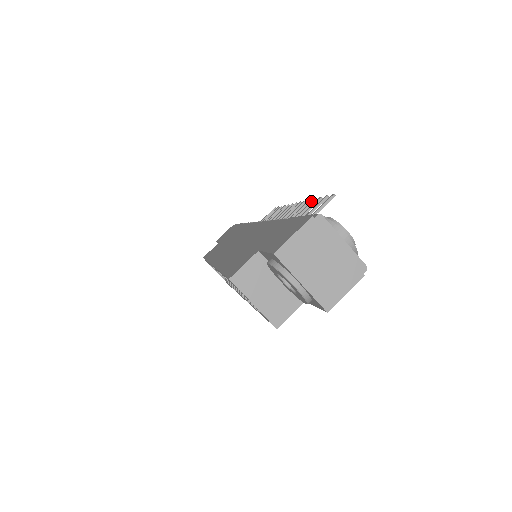
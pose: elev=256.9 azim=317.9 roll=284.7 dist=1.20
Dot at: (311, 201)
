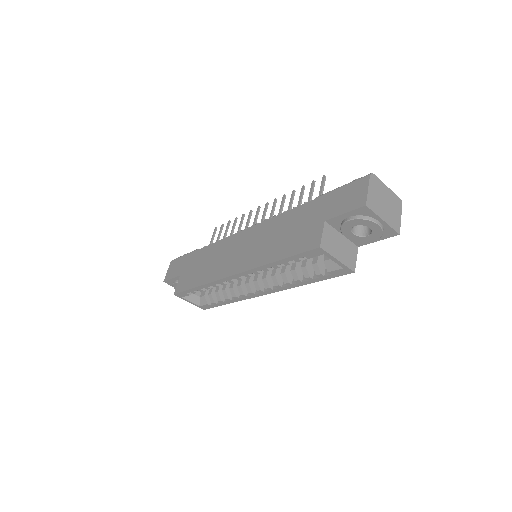
Dot at: (292, 193)
